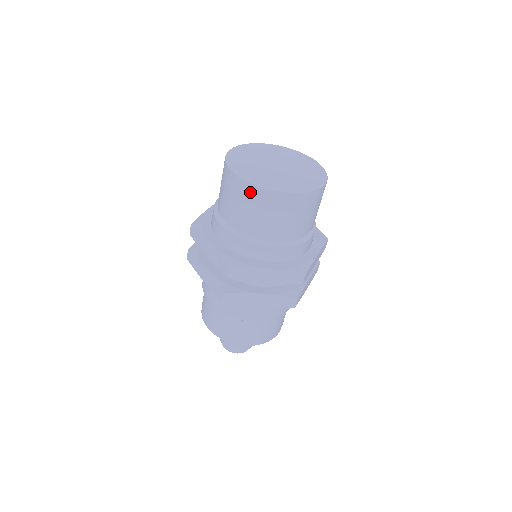
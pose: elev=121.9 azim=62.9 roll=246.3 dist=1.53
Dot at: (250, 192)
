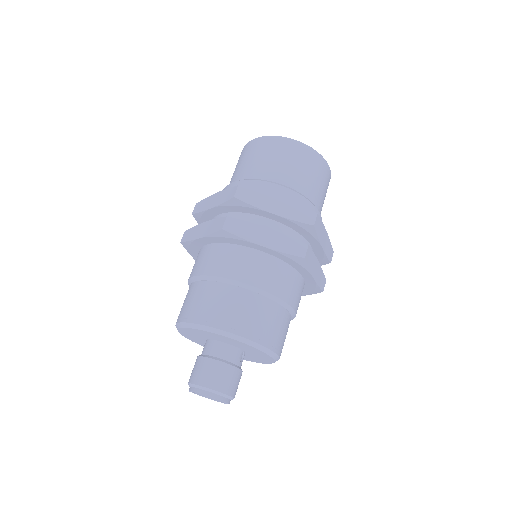
Dot at: (266, 143)
